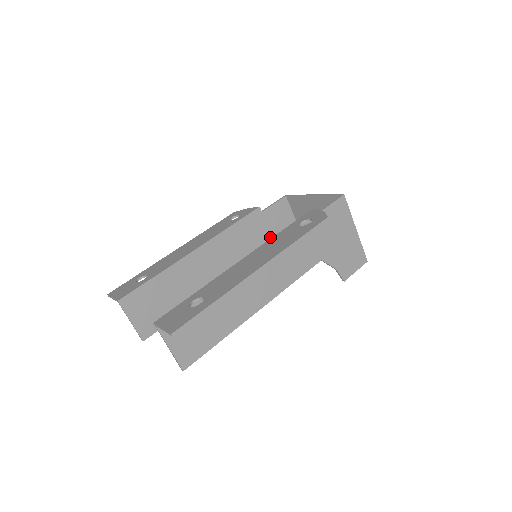
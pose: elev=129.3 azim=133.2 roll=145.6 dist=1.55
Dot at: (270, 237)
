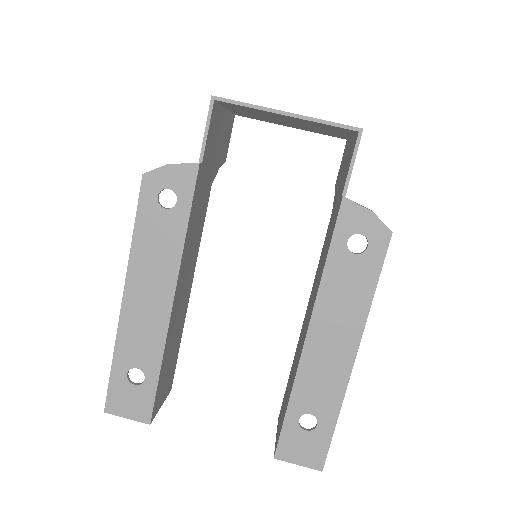
Dot at: (211, 168)
